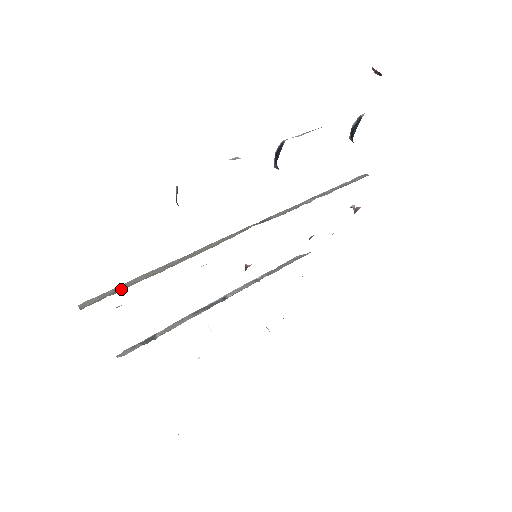
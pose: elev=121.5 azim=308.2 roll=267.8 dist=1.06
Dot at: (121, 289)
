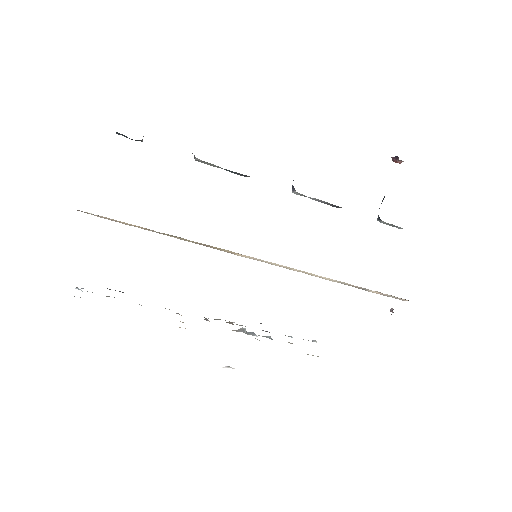
Dot at: occluded
